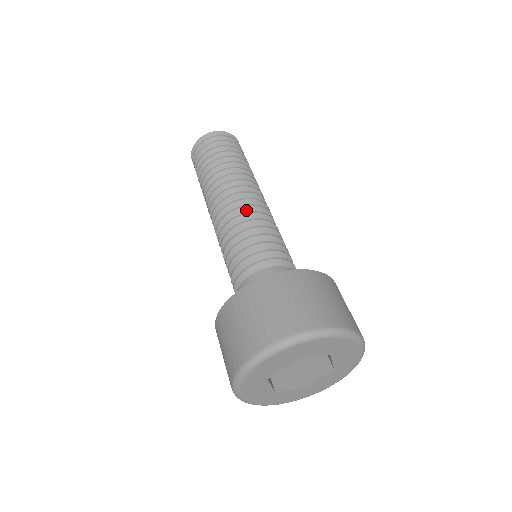
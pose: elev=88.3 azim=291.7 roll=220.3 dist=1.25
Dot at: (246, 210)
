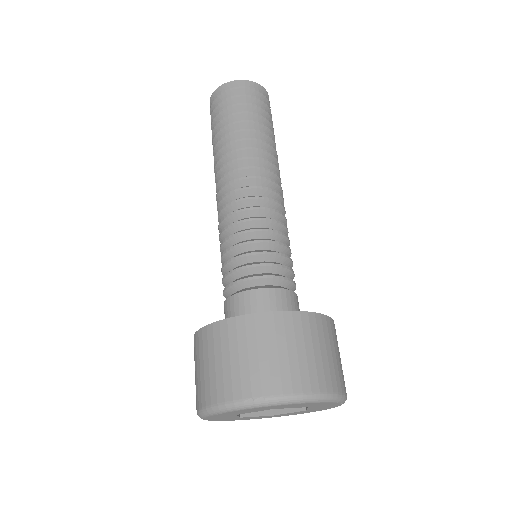
Dot at: (259, 203)
